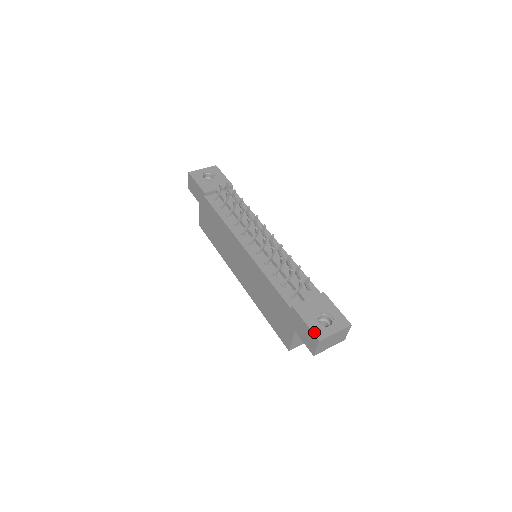
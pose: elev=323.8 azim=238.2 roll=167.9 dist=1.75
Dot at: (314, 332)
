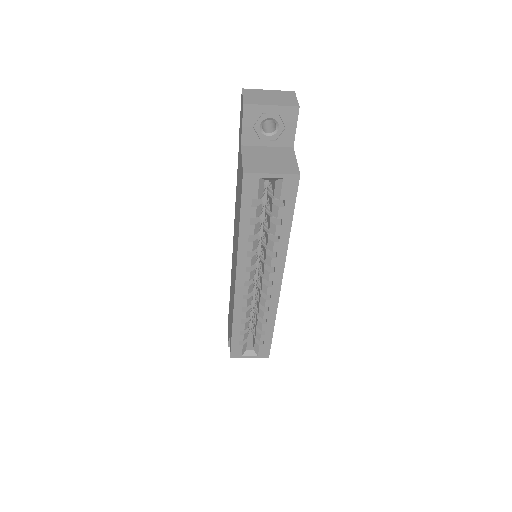
Dot at: occluded
